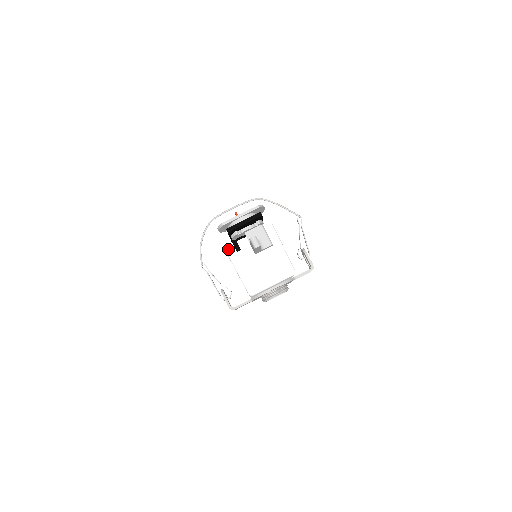
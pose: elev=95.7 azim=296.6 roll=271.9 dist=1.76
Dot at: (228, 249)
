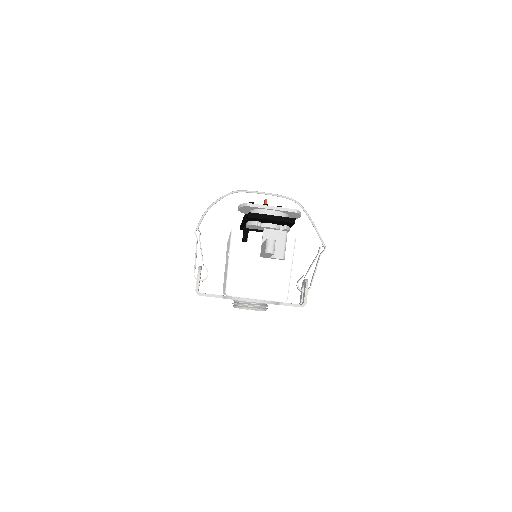
Dot at: (235, 232)
